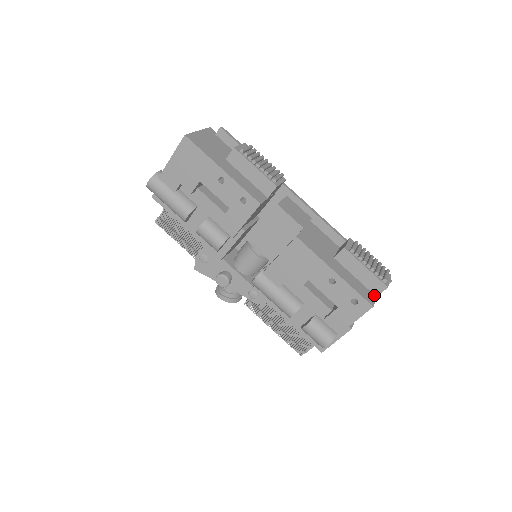
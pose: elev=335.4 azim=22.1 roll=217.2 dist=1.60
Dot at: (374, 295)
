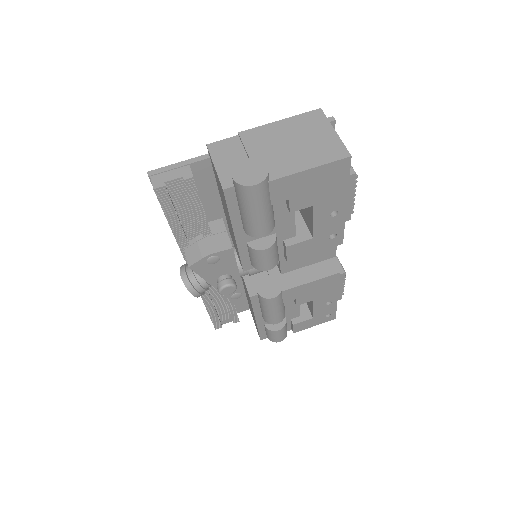
Dot at: occluded
